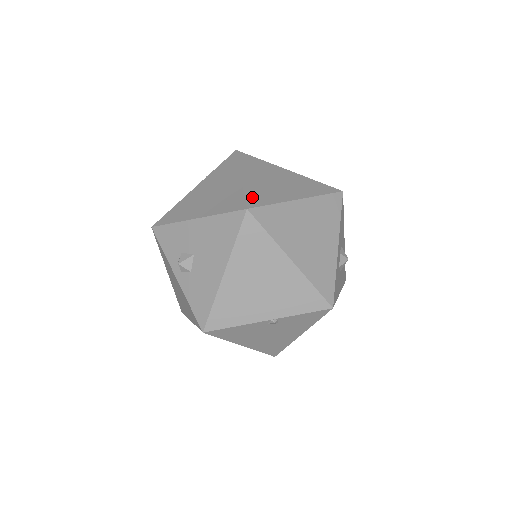
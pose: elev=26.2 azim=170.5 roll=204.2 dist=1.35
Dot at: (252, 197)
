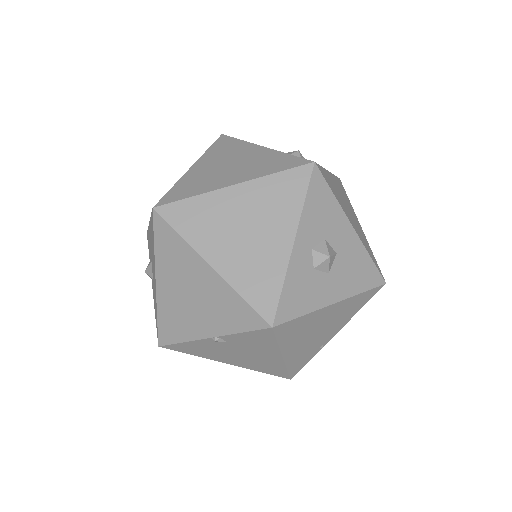
Dot at: (175, 192)
